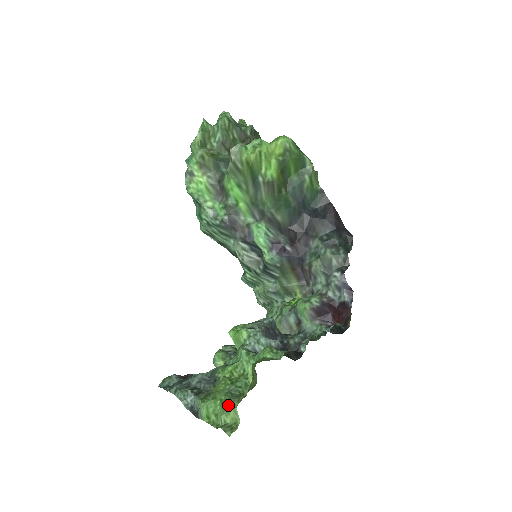
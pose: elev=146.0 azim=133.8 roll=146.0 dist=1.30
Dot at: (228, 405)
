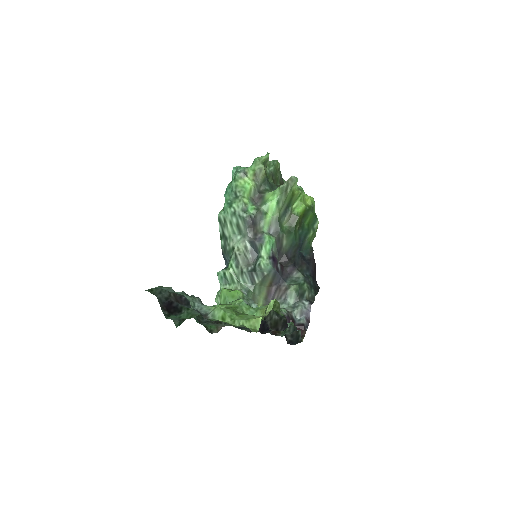
Dot at: (248, 316)
